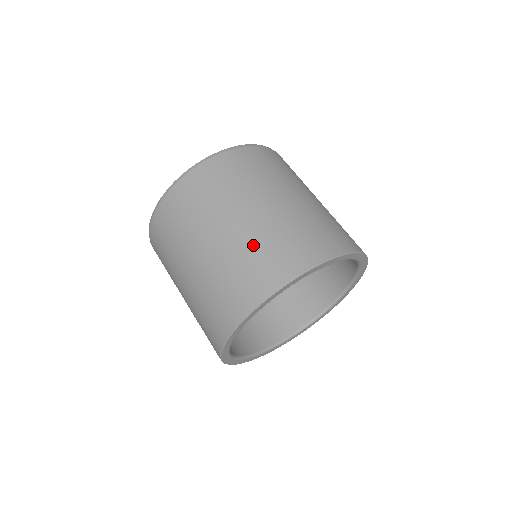
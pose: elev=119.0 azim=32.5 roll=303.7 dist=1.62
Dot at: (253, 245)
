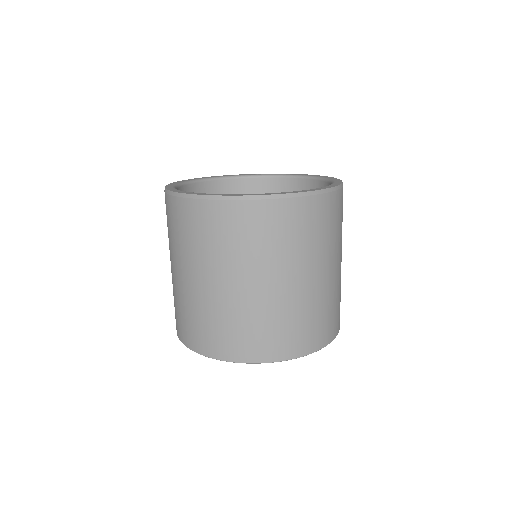
Dot at: (253, 316)
